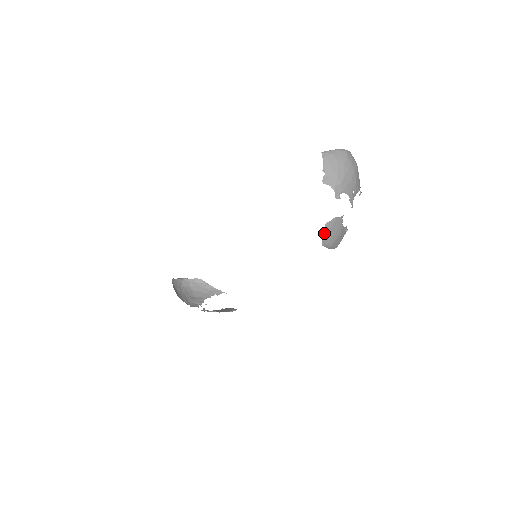
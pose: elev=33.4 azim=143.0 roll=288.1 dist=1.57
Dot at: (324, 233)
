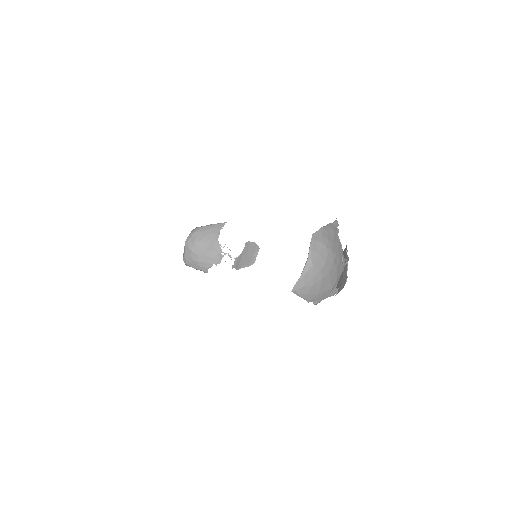
Dot at: occluded
